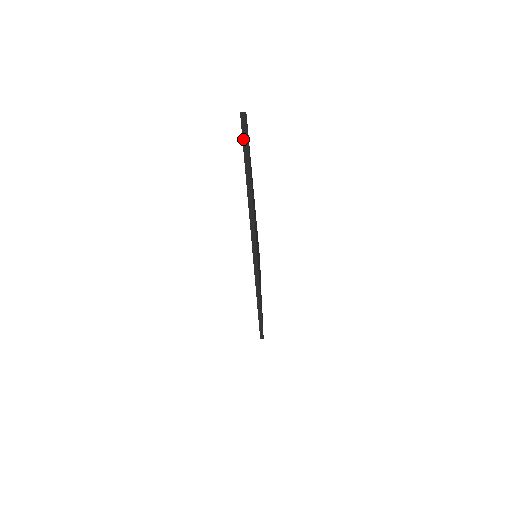
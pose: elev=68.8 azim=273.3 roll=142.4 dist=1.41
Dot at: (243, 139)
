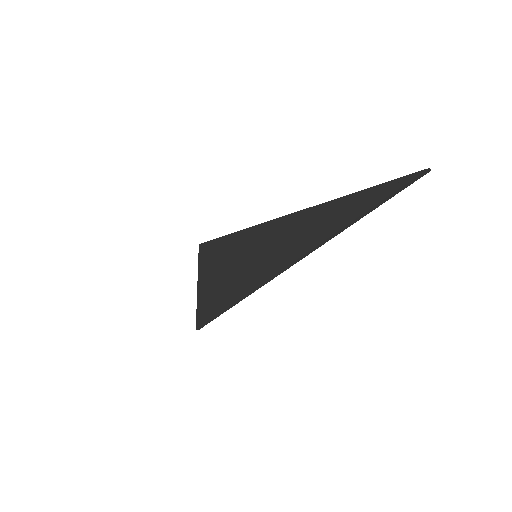
Dot at: (405, 185)
